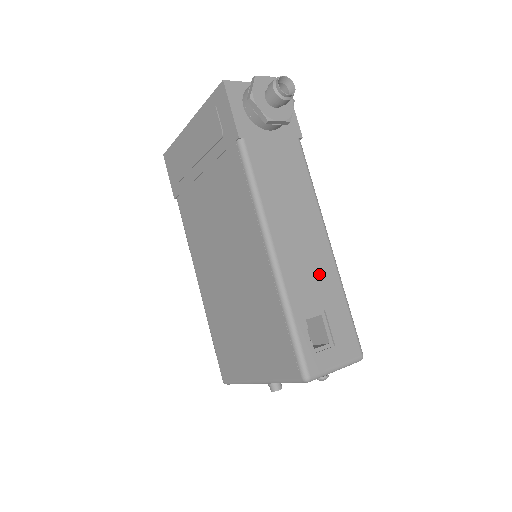
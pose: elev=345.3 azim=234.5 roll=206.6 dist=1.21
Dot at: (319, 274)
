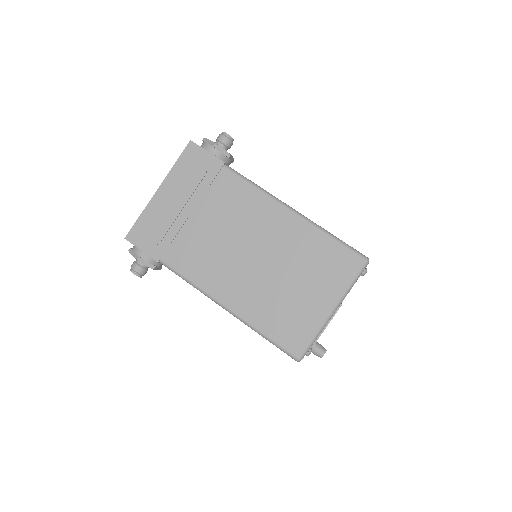
Dot at: occluded
